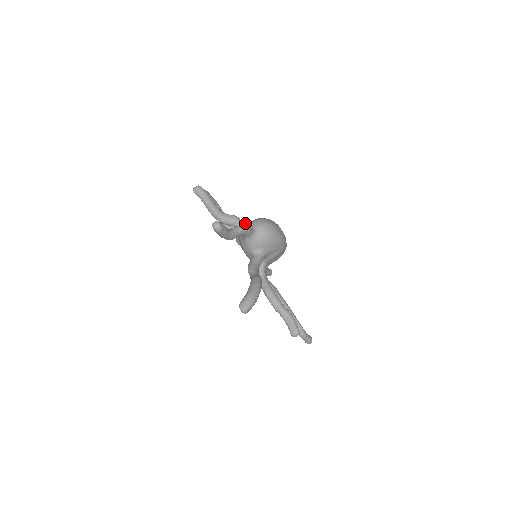
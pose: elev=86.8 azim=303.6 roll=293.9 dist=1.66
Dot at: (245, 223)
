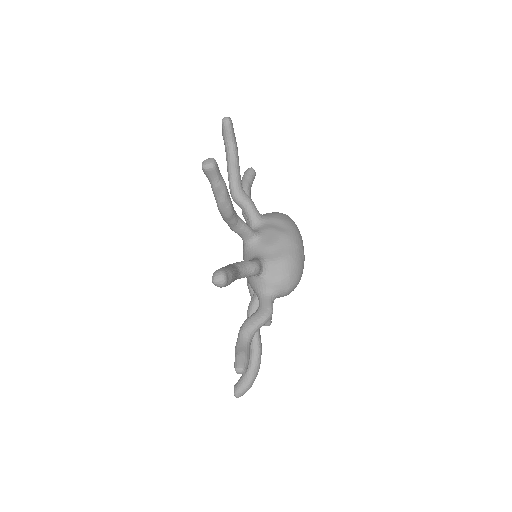
Dot at: (264, 267)
